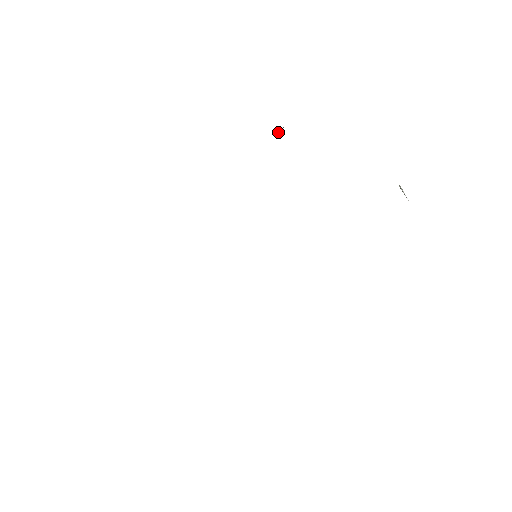
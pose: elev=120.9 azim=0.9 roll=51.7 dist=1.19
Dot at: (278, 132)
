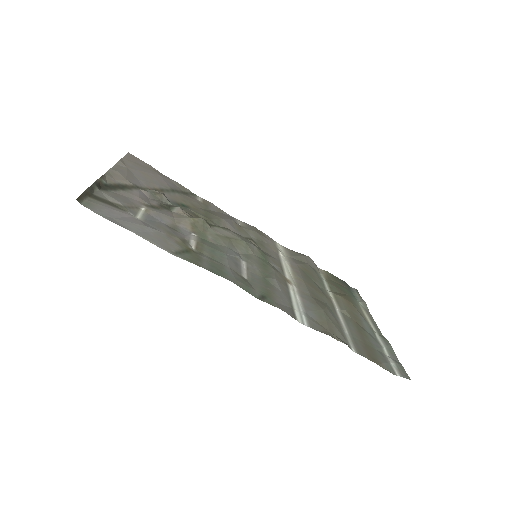
Dot at: (93, 186)
